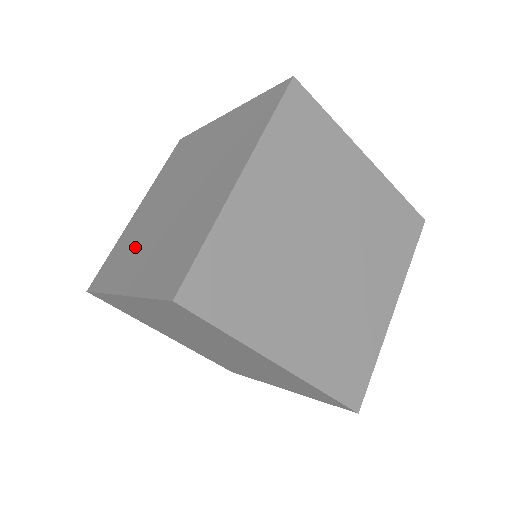
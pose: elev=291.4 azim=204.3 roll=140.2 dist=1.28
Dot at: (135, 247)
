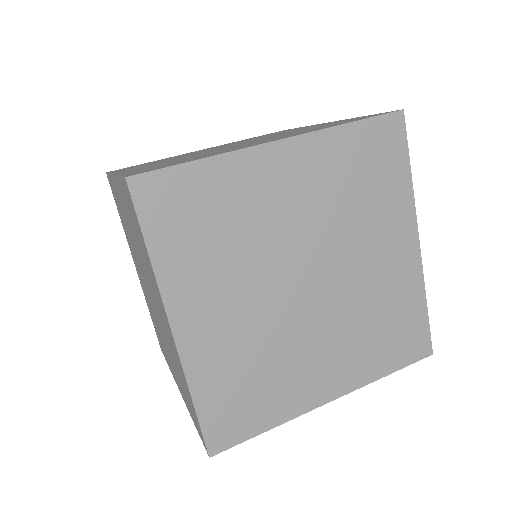
Dot at: (159, 333)
